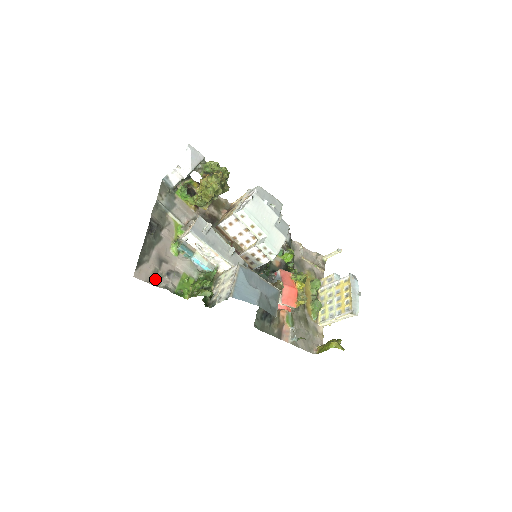
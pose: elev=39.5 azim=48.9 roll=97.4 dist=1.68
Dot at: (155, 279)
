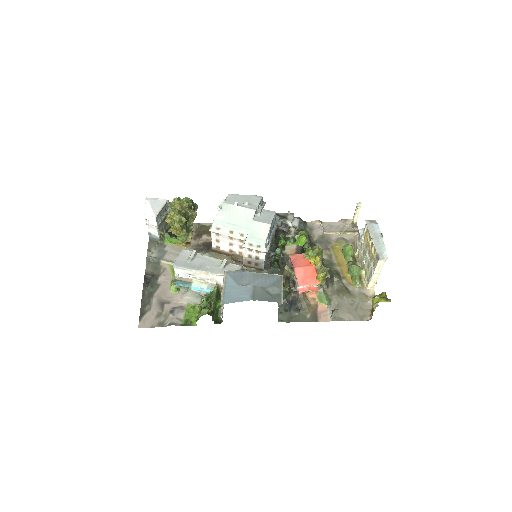
Dot at: (160, 321)
